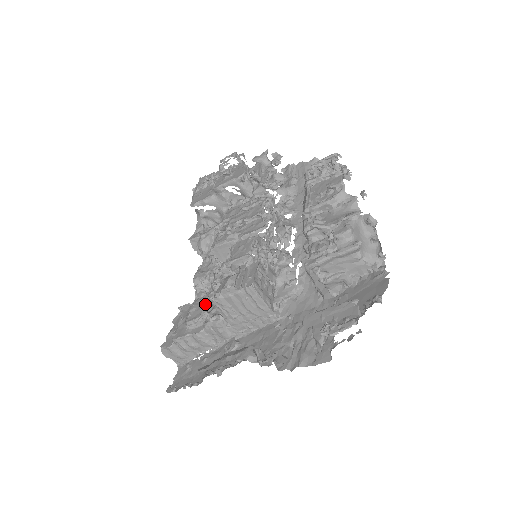
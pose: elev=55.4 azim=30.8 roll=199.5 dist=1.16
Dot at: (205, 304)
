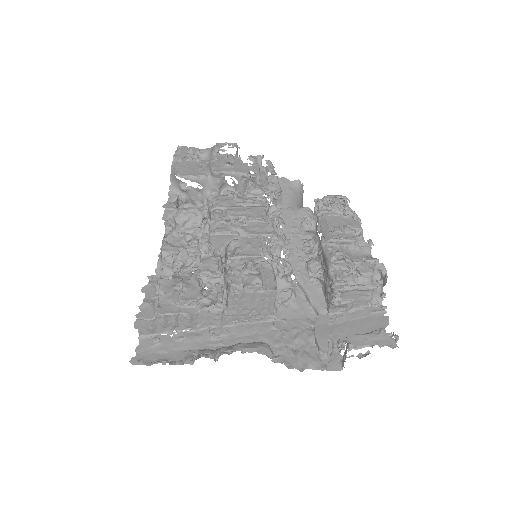
Dot at: (200, 287)
